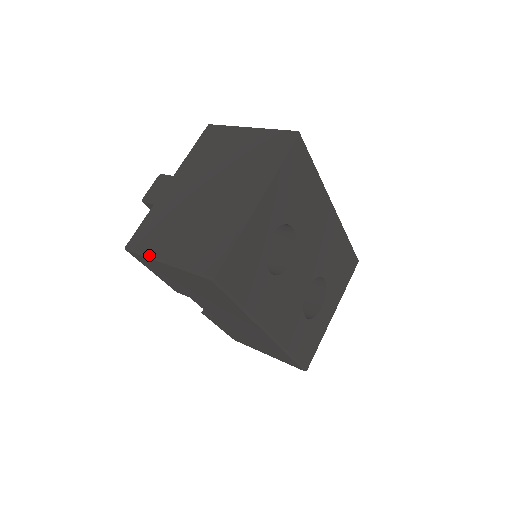
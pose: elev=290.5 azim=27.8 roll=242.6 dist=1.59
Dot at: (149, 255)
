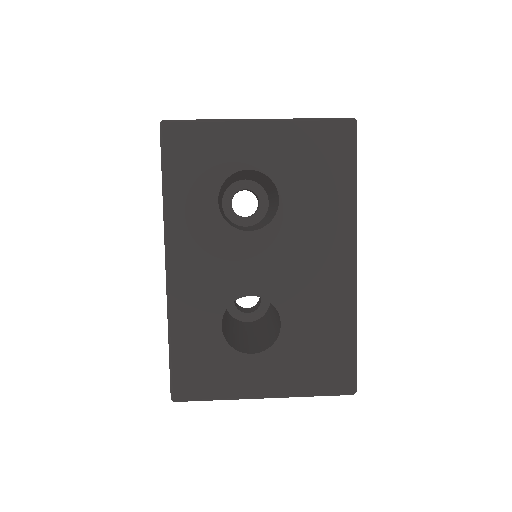
Dot at: occluded
